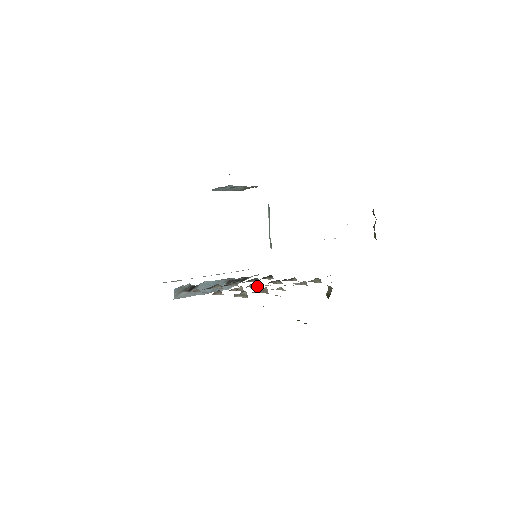
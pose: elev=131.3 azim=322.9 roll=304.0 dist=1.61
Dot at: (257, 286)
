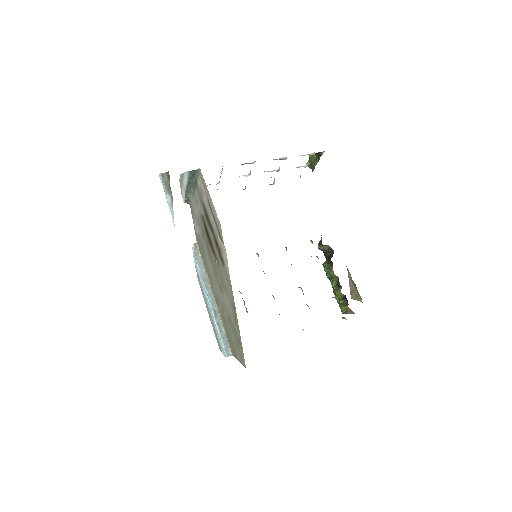
Dot at: occluded
